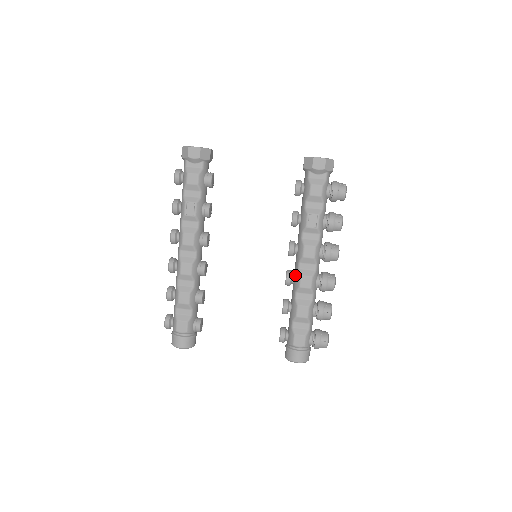
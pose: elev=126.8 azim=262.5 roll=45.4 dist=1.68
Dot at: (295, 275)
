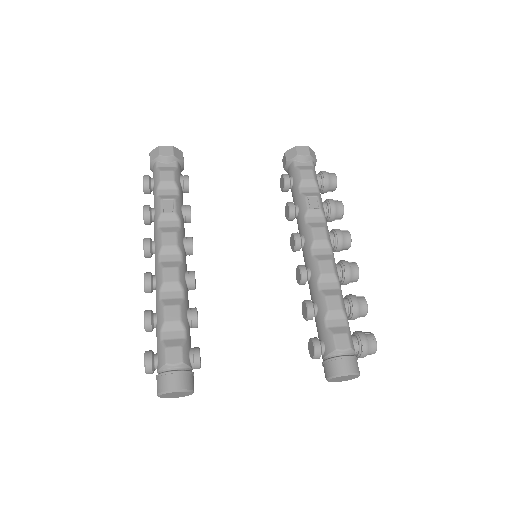
Dot at: (310, 266)
